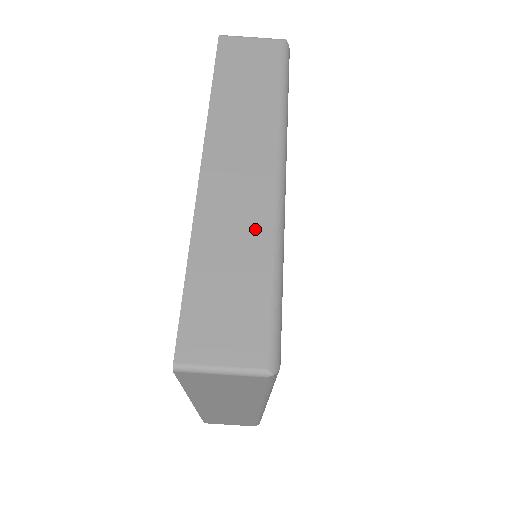
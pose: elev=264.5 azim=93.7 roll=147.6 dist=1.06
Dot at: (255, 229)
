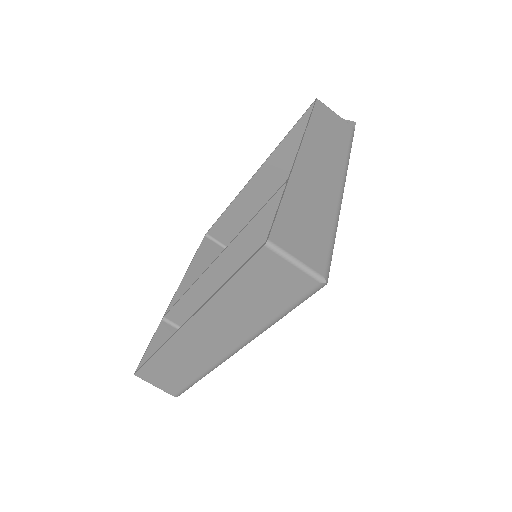
Dot at: (199, 364)
